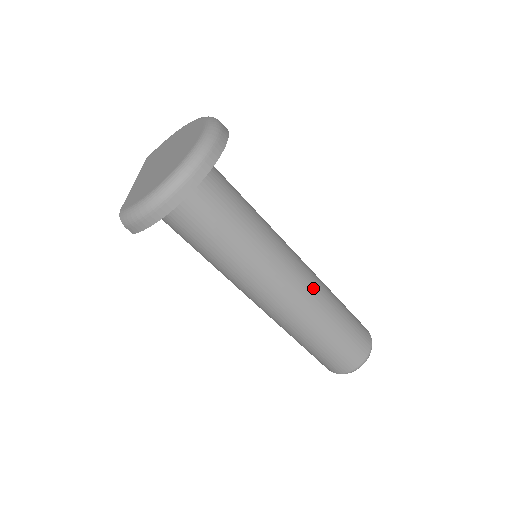
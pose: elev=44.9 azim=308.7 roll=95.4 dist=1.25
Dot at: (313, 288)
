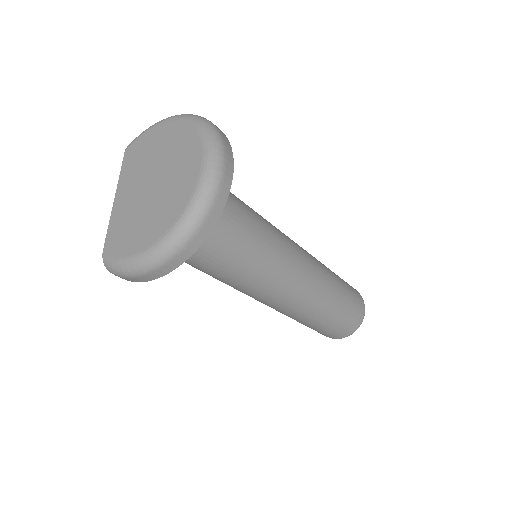
Dot at: (314, 285)
